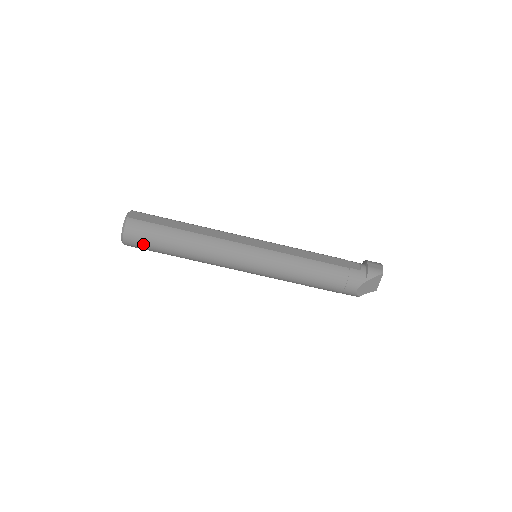
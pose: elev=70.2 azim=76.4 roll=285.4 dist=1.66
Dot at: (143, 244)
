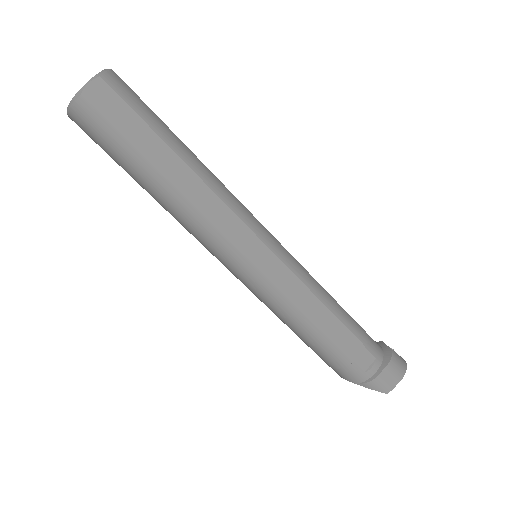
Dot at: (97, 143)
